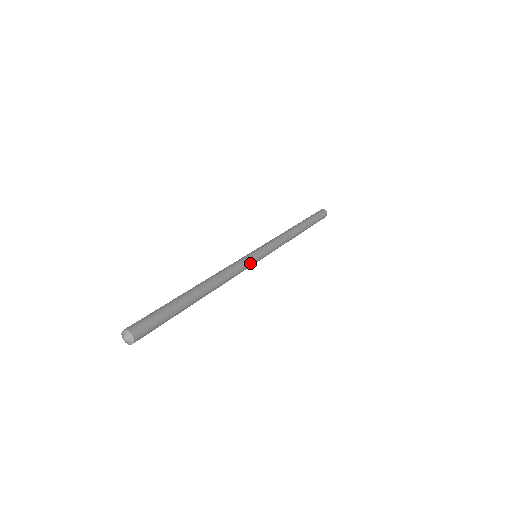
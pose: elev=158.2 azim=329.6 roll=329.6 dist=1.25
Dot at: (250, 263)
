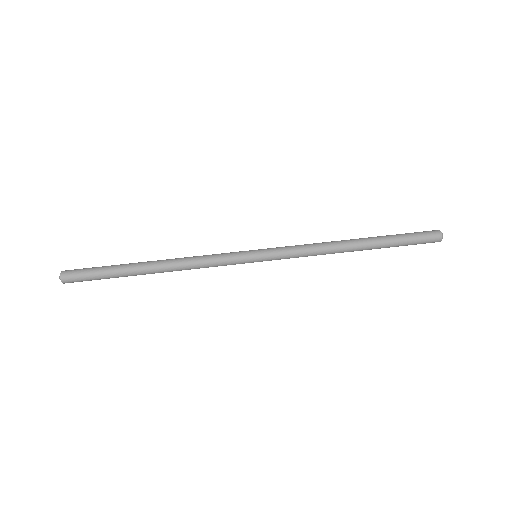
Dot at: (235, 263)
